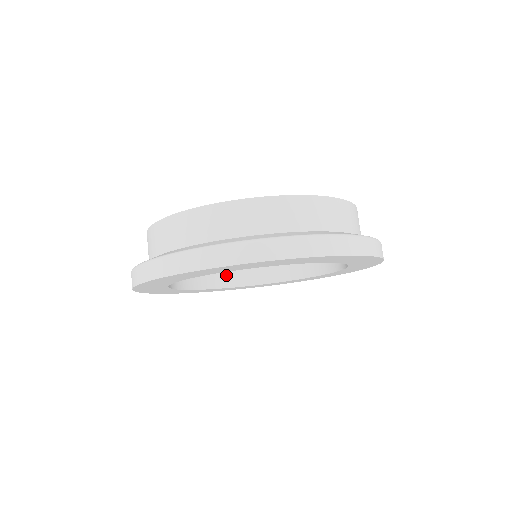
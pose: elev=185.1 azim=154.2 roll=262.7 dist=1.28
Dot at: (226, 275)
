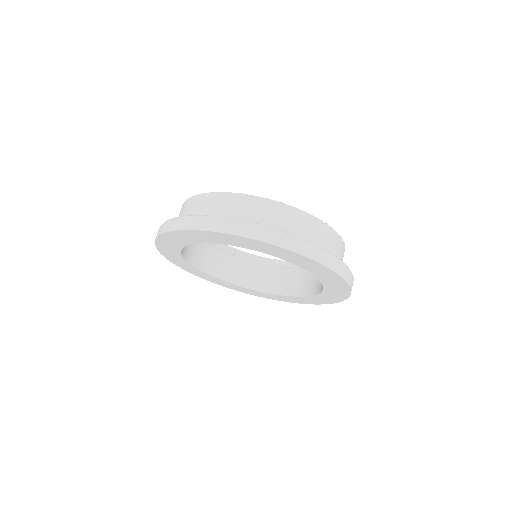
Dot at: (272, 283)
